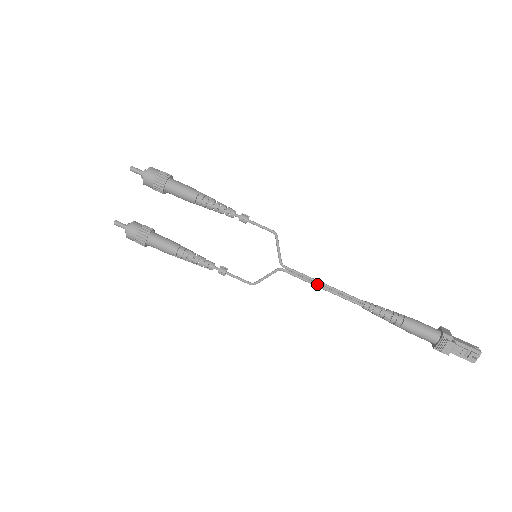
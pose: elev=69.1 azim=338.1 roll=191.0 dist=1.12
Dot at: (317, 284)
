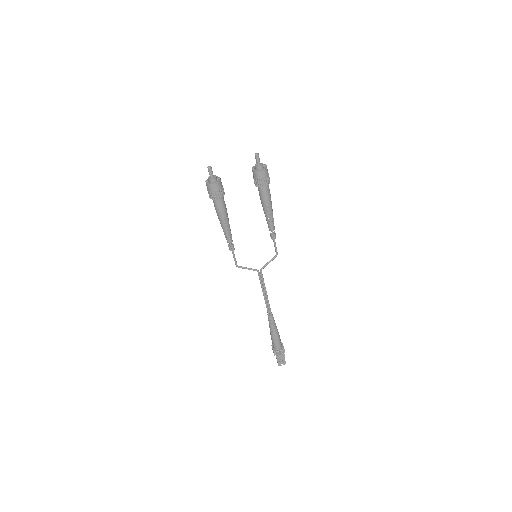
Dot at: (264, 291)
